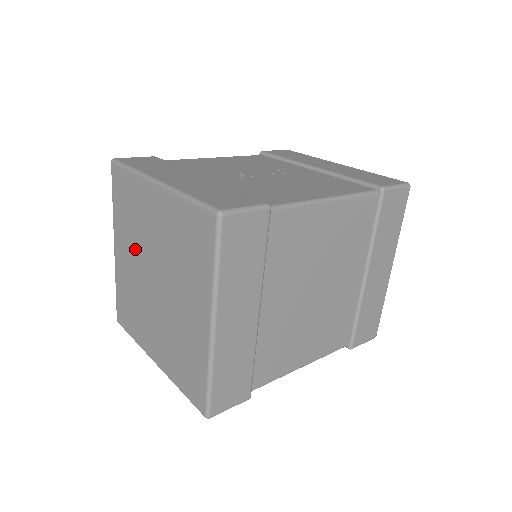
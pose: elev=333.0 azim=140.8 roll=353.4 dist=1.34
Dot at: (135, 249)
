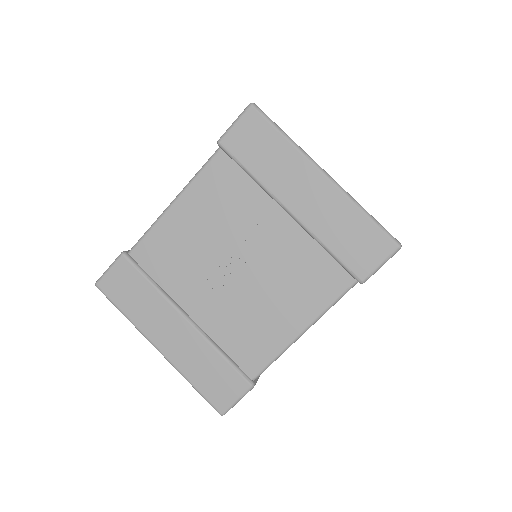
Dot at: occluded
